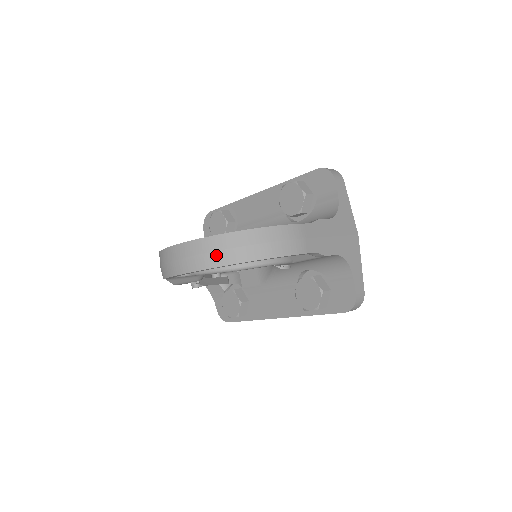
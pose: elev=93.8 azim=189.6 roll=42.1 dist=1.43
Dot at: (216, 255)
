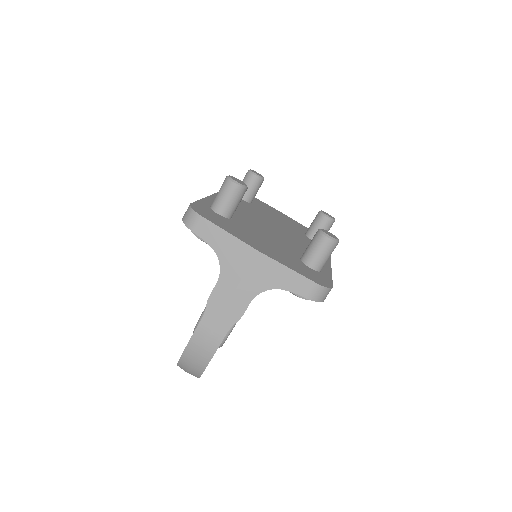
Dot at: occluded
